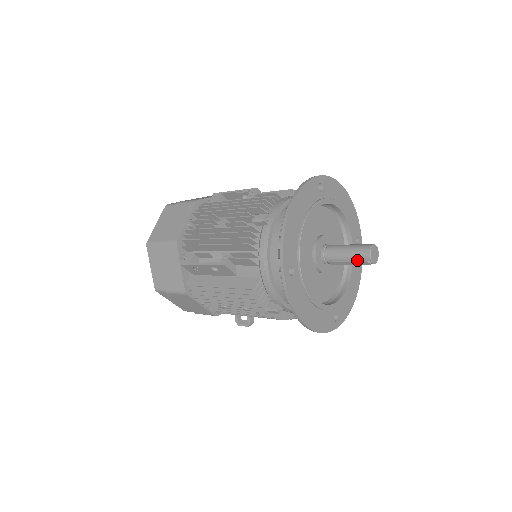
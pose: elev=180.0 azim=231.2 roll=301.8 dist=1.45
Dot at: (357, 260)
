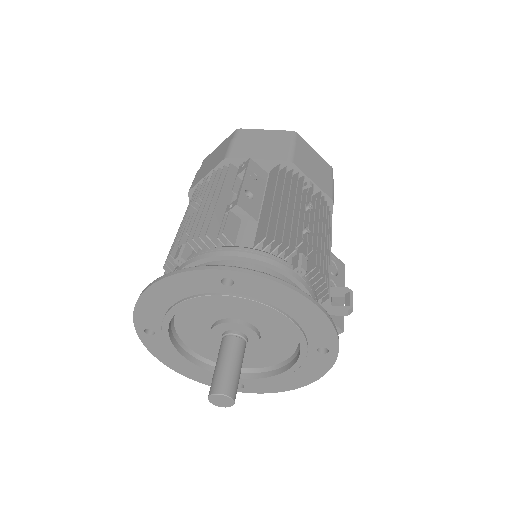
Dot at: occluded
